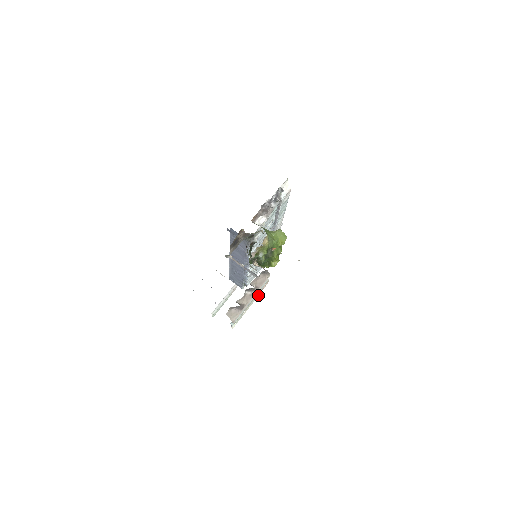
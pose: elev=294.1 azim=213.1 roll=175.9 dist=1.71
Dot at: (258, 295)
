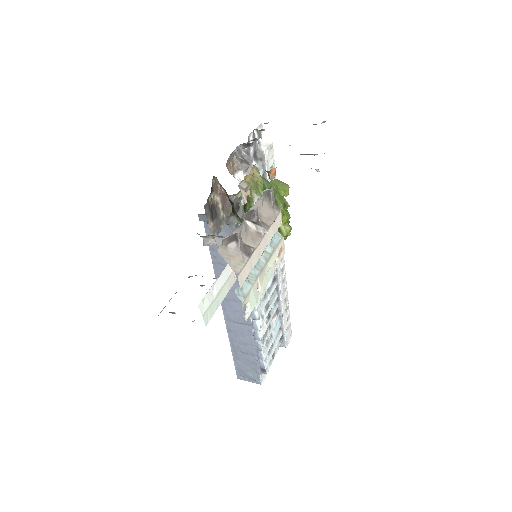
Dot at: (275, 268)
